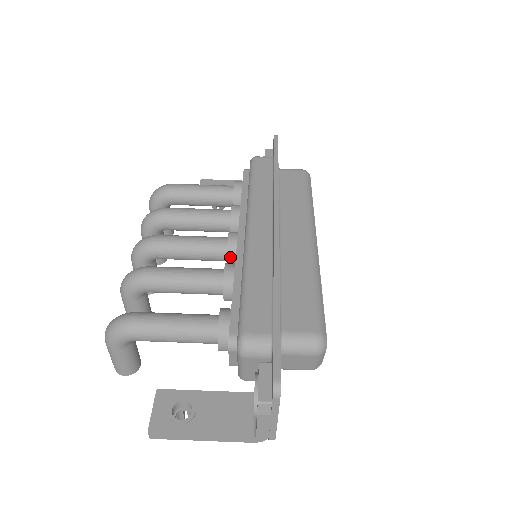
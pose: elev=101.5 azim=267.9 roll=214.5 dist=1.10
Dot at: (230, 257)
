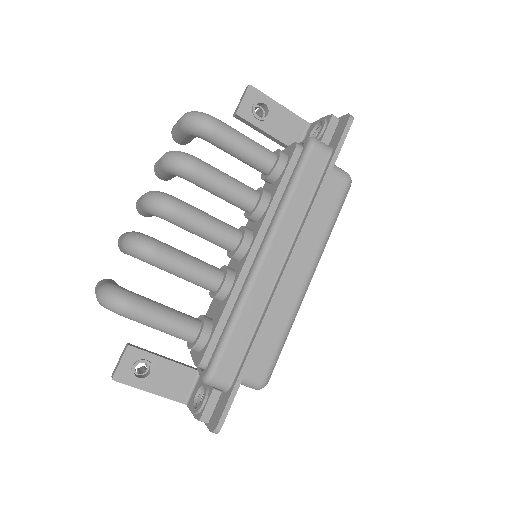
Dot at: (234, 258)
